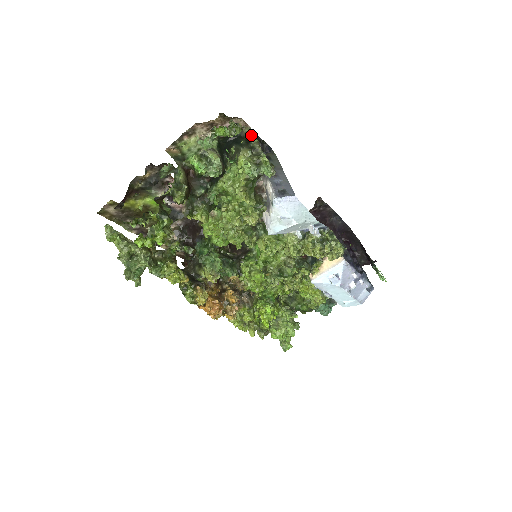
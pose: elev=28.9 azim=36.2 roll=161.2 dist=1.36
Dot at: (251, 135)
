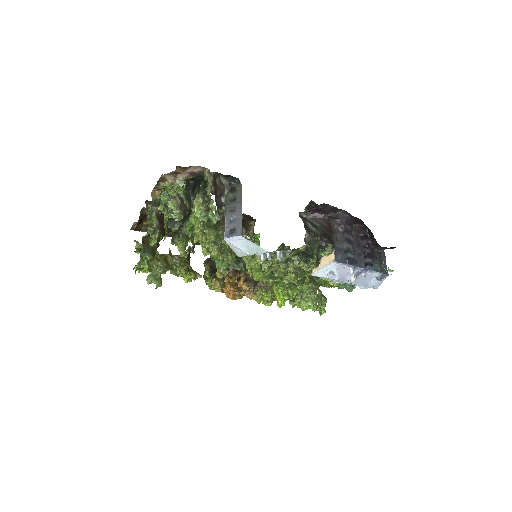
Dot at: (208, 178)
